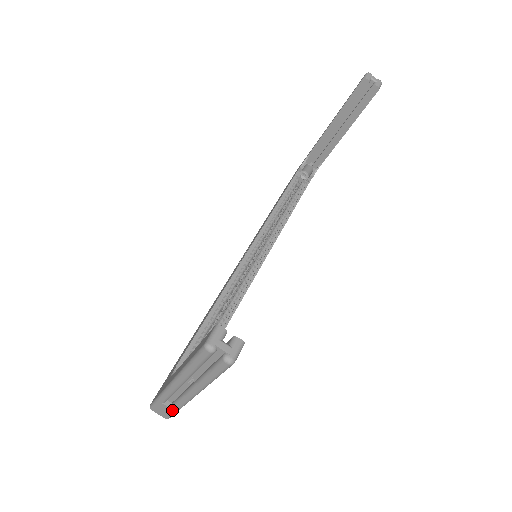
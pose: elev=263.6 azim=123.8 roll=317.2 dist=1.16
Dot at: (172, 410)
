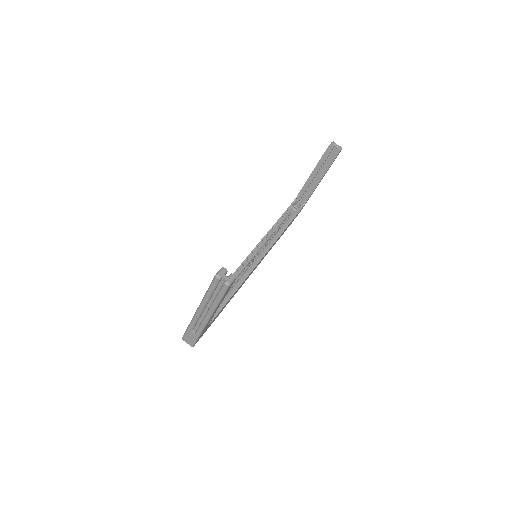
Dot at: (196, 336)
